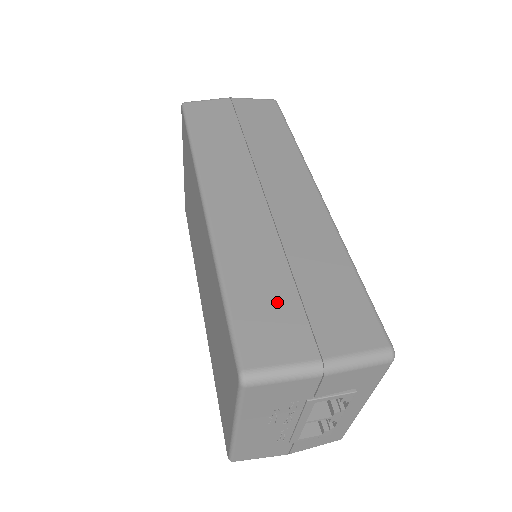
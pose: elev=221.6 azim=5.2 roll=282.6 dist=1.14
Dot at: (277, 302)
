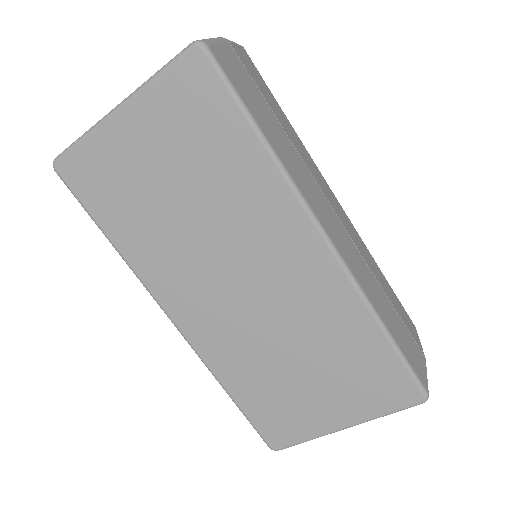
Dot at: (401, 328)
